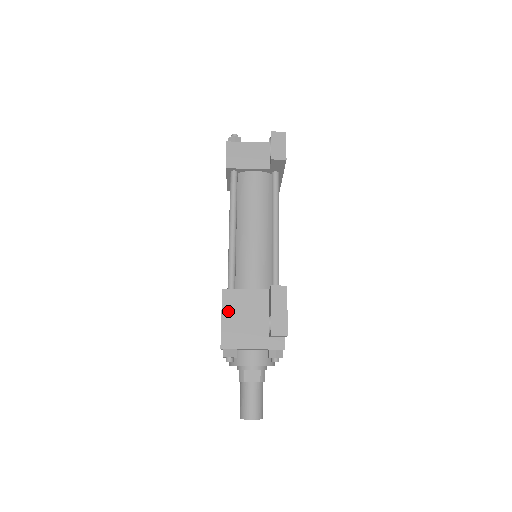
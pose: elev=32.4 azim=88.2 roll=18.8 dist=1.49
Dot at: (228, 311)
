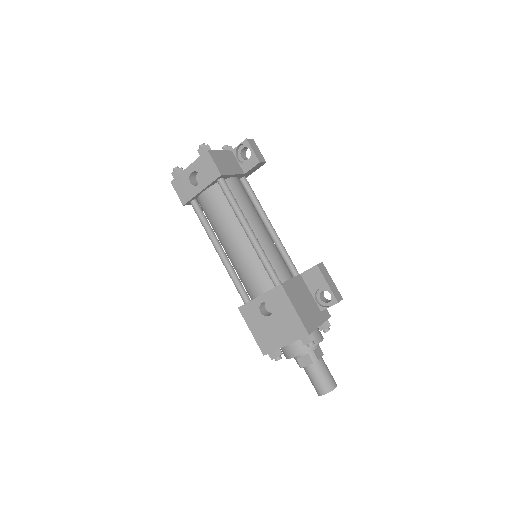
Dot at: (294, 301)
